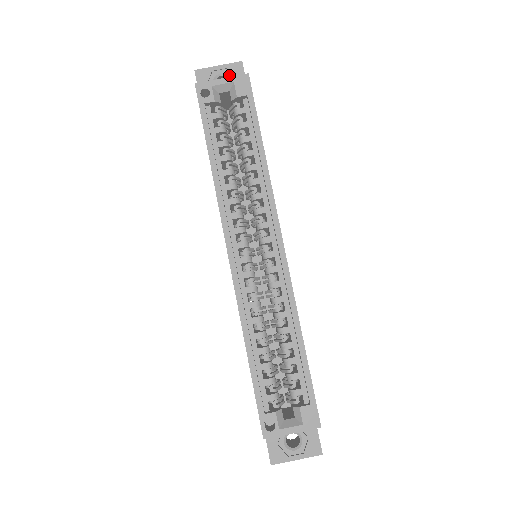
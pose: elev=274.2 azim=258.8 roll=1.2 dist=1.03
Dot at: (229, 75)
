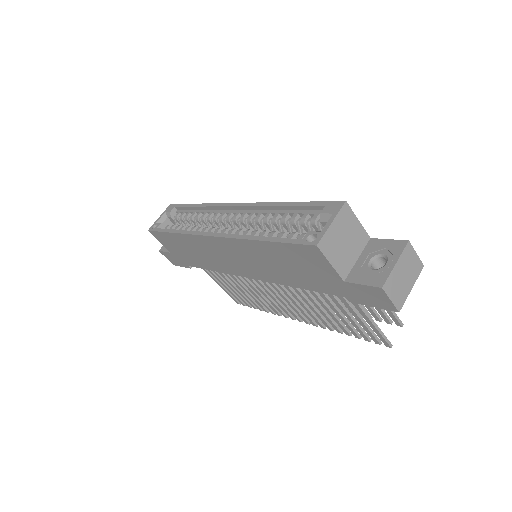
Dot at: occluded
